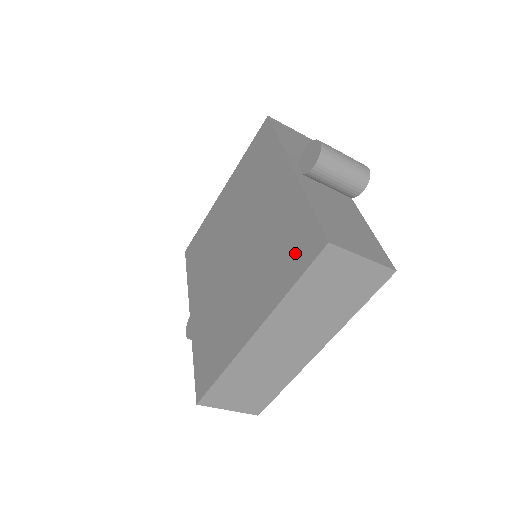
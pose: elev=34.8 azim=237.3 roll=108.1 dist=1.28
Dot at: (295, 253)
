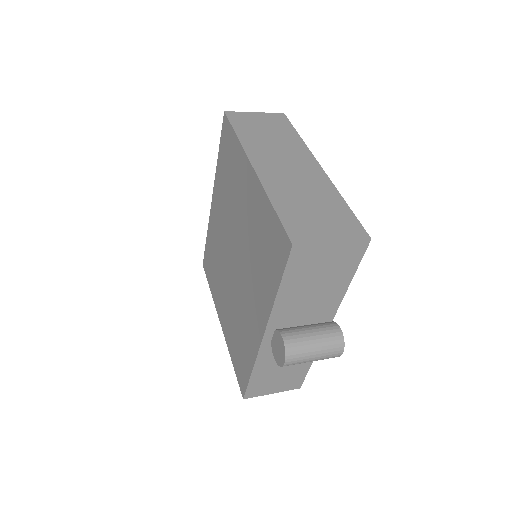
Dot at: (238, 362)
